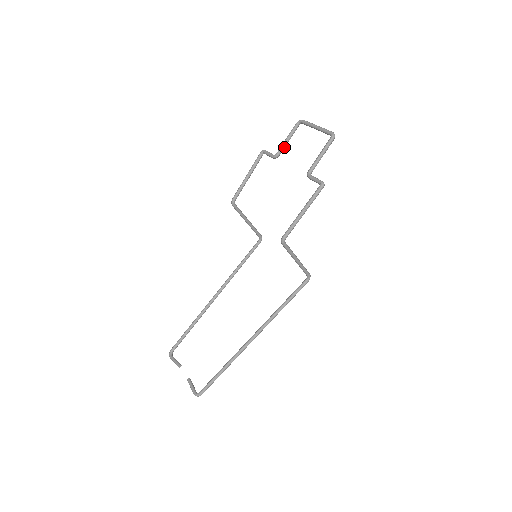
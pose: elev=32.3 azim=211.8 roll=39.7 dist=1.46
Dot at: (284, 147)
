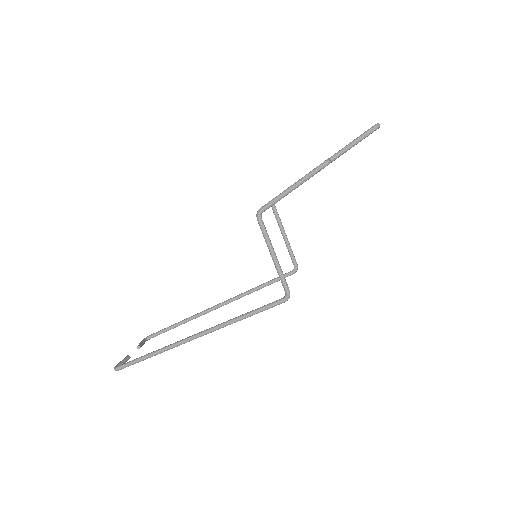
Dot at: occluded
